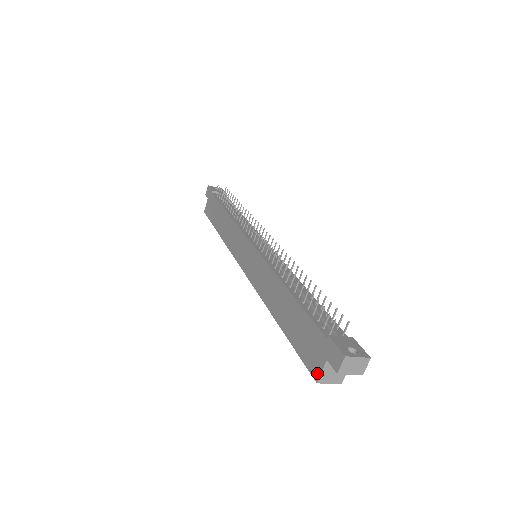
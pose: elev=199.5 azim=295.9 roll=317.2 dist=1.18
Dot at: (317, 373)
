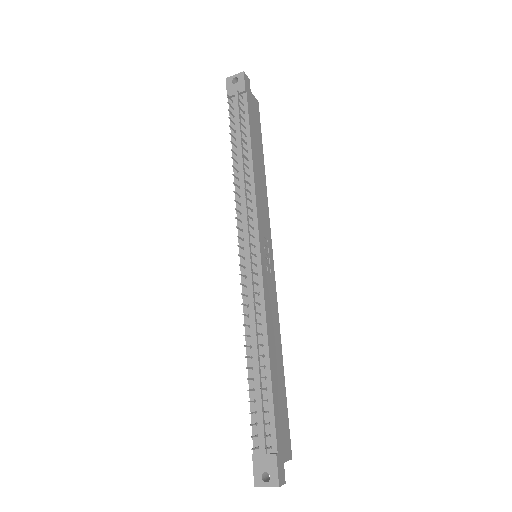
Dot at: occluded
